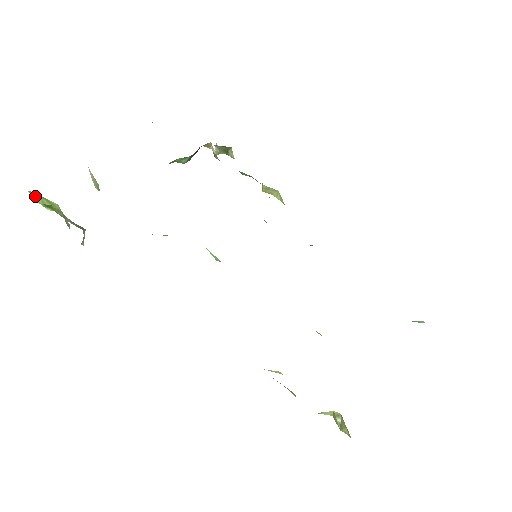
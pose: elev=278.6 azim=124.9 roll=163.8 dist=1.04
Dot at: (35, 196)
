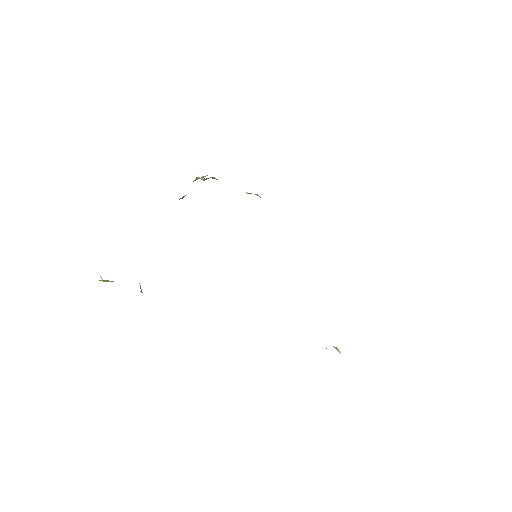
Dot at: (103, 280)
